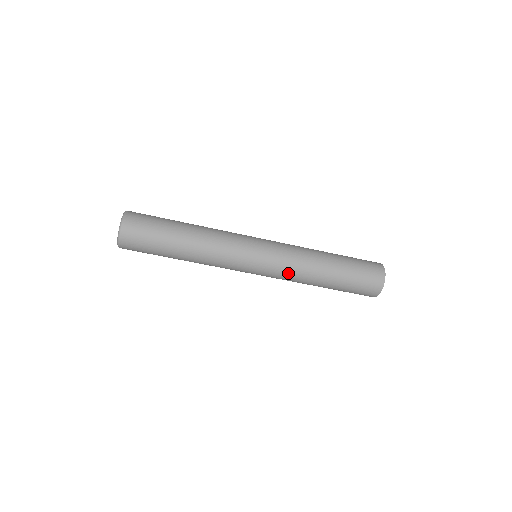
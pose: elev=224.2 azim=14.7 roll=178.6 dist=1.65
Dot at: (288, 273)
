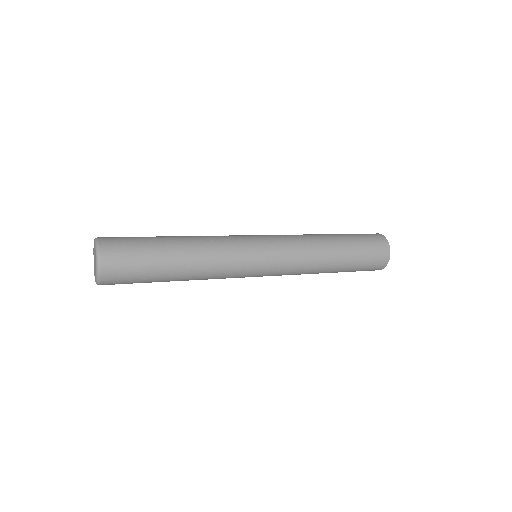
Dot at: (292, 274)
